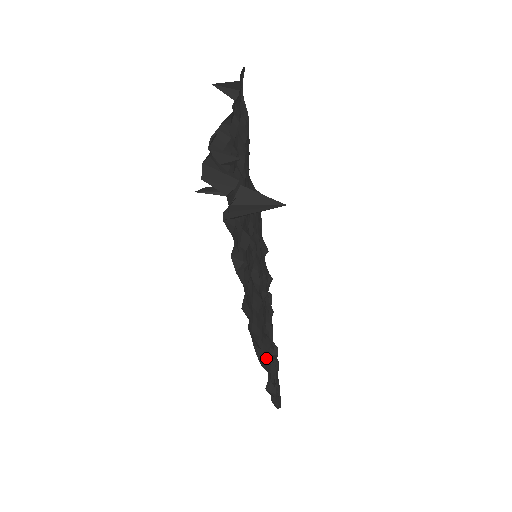
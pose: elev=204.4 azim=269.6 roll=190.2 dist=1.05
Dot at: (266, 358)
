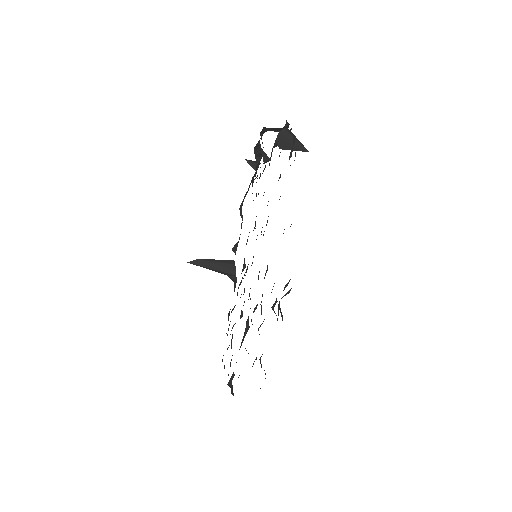
Dot at: occluded
